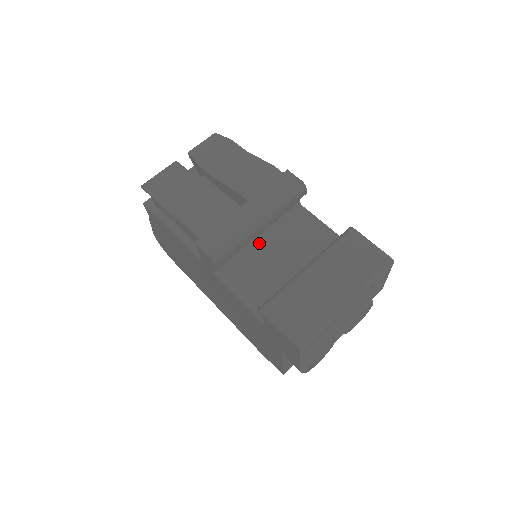
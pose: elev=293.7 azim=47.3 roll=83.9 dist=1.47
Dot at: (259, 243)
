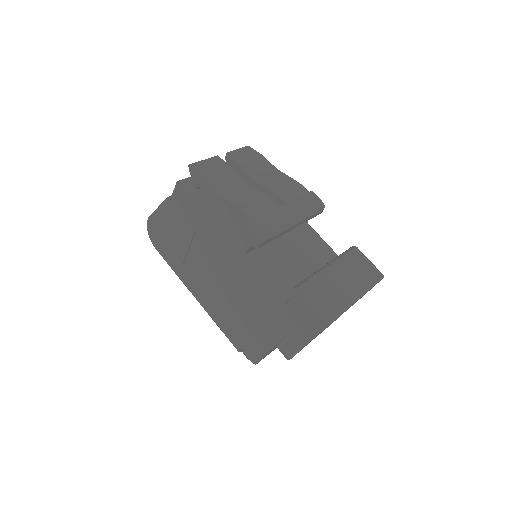
Dot at: (278, 241)
